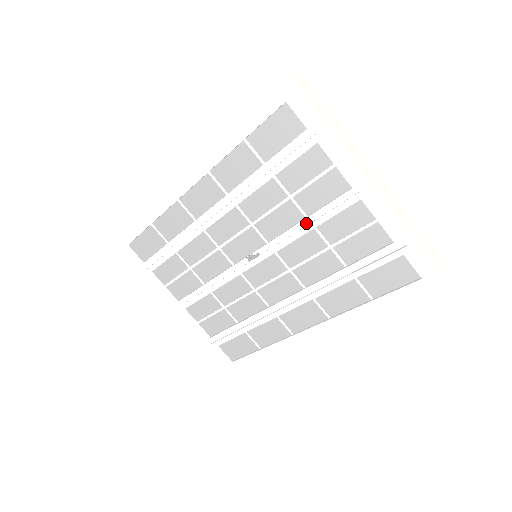
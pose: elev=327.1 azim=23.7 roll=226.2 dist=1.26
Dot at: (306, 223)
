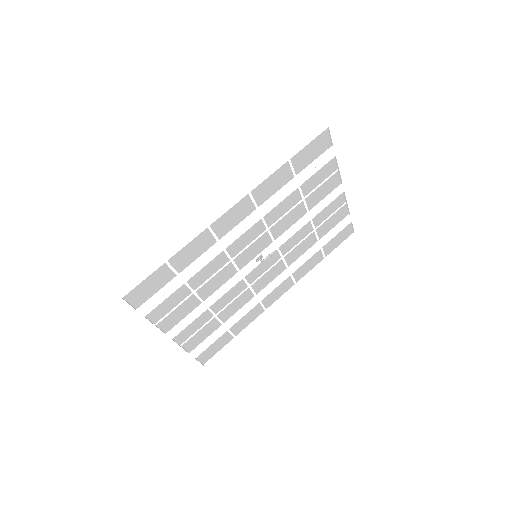
Dot at: (308, 217)
